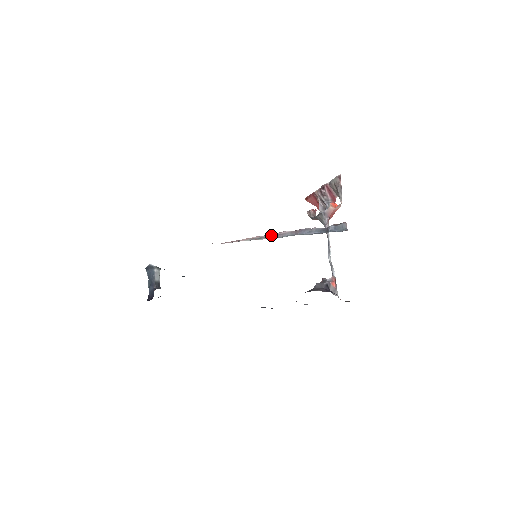
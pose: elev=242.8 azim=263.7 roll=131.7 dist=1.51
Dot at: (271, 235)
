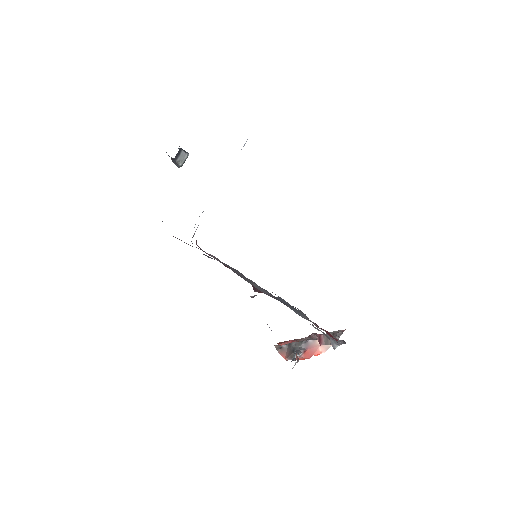
Dot at: occluded
